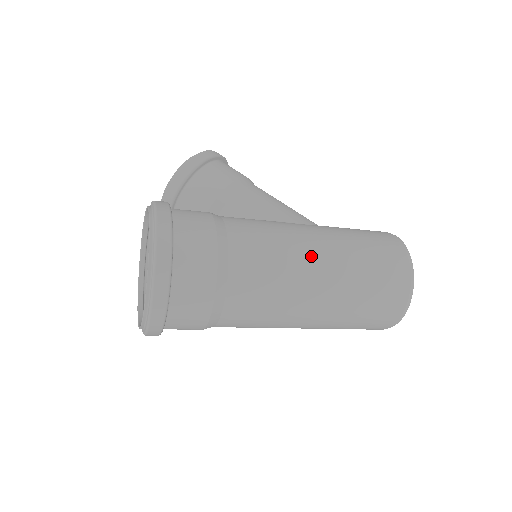
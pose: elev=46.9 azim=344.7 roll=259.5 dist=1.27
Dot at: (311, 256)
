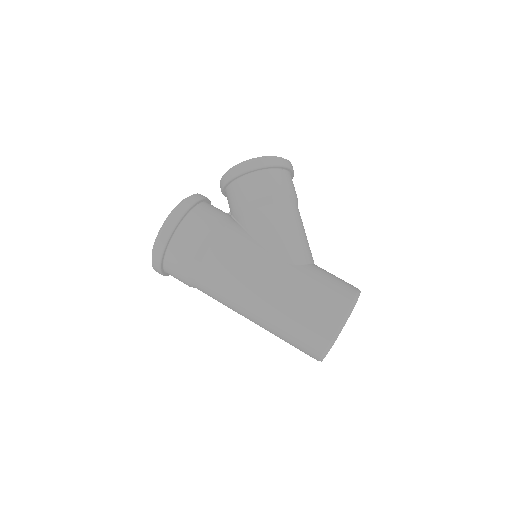
Dot at: (255, 292)
